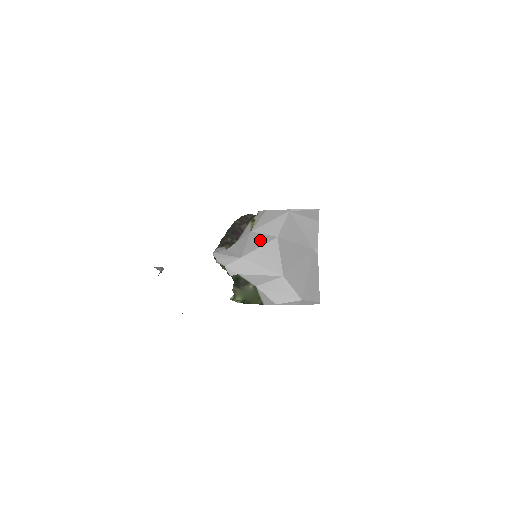
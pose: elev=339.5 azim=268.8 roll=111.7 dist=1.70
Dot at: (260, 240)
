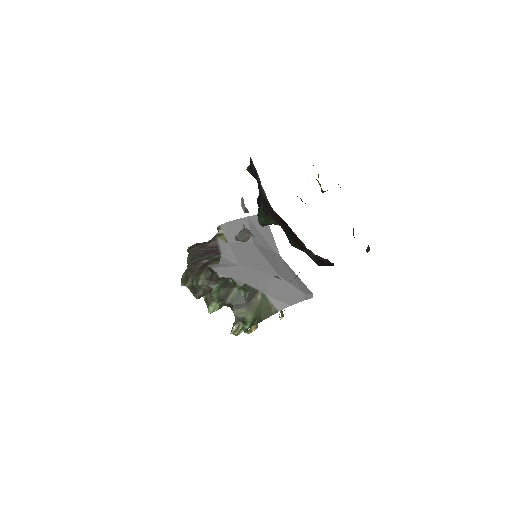
Dot at: (242, 248)
